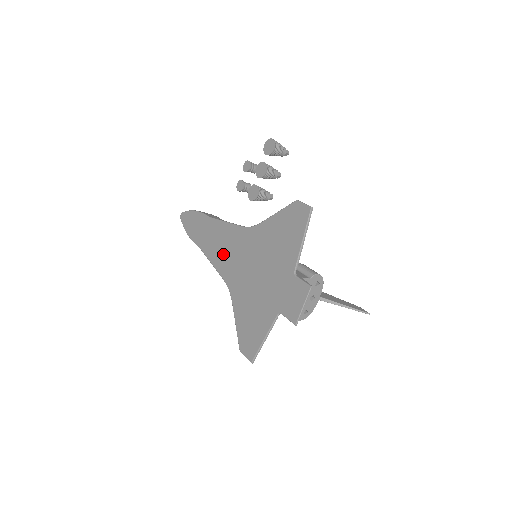
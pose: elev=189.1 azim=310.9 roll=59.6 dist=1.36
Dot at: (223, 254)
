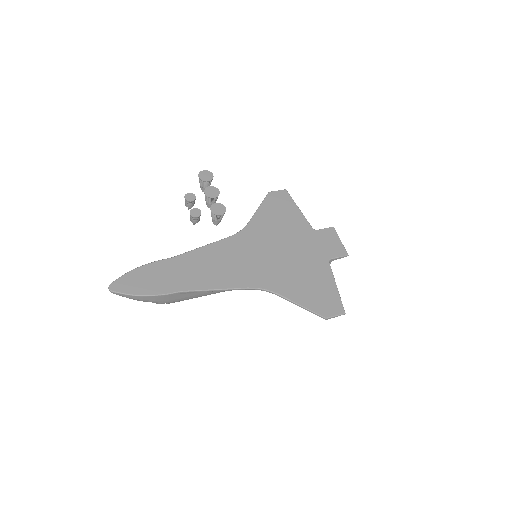
Dot at: (227, 270)
